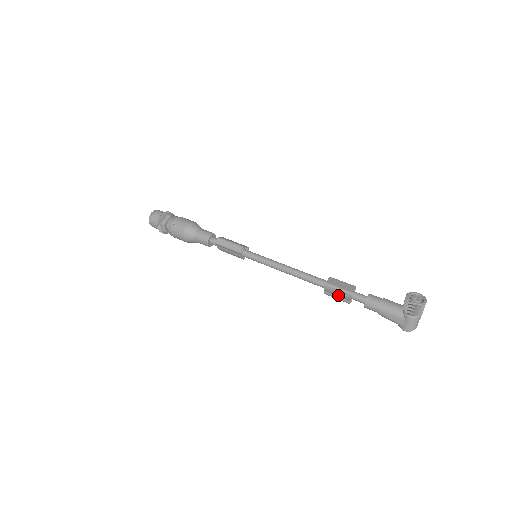
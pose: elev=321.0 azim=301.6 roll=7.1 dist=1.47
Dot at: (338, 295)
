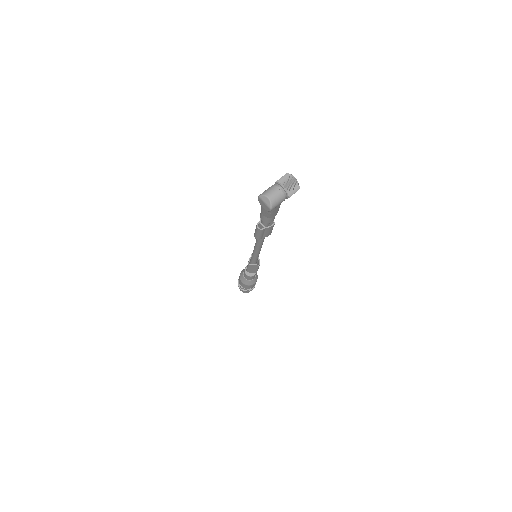
Dot at: occluded
